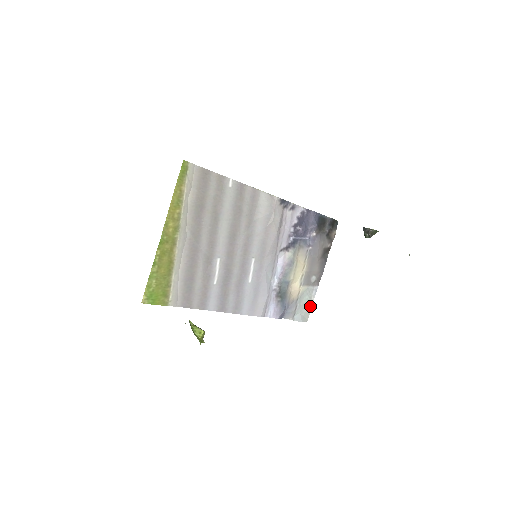
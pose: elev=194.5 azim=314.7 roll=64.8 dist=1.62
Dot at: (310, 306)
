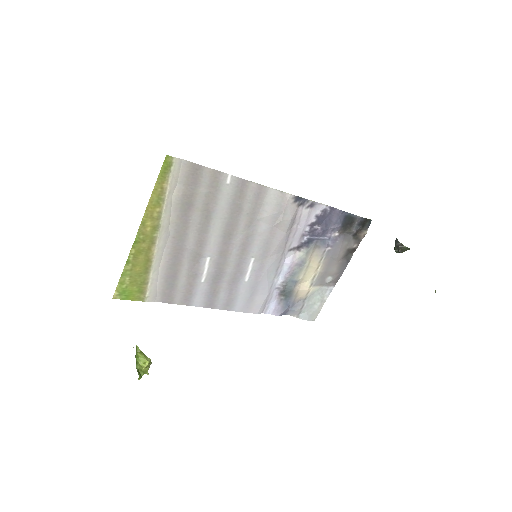
Dot at: (321, 305)
